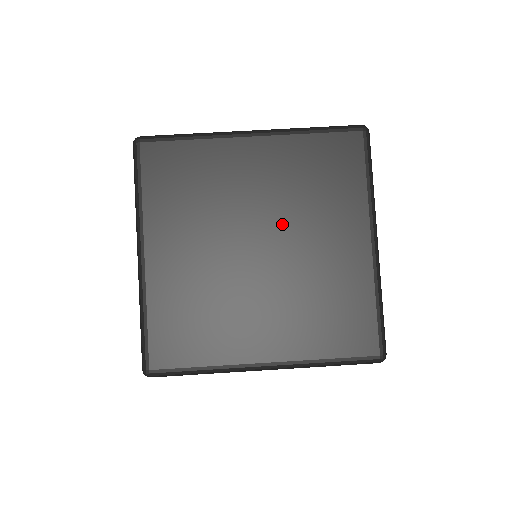
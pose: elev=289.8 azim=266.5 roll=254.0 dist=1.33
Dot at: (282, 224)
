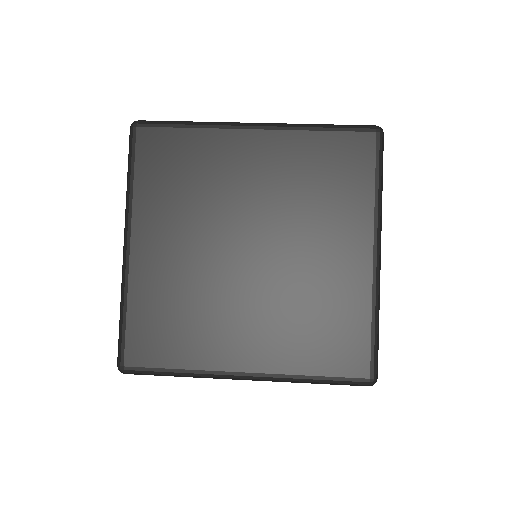
Dot at: occluded
